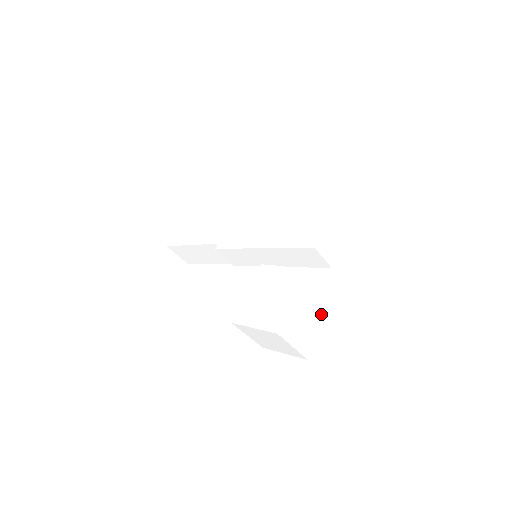
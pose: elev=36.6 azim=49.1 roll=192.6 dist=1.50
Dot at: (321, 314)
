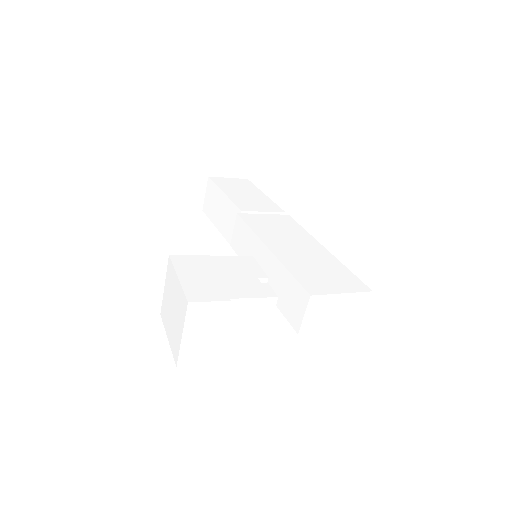
Dot at: (239, 353)
